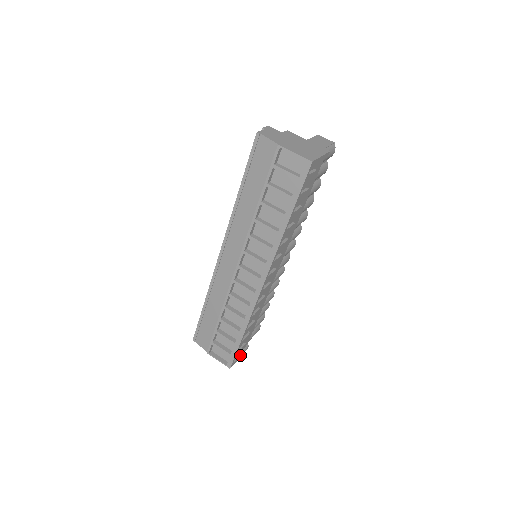
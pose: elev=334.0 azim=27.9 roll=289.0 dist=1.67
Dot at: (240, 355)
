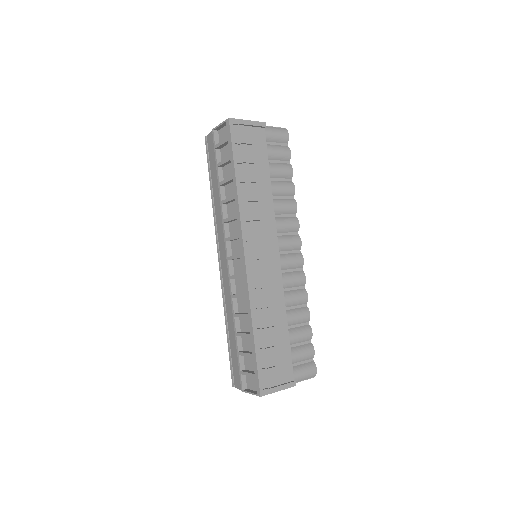
Dot at: (278, 386)
